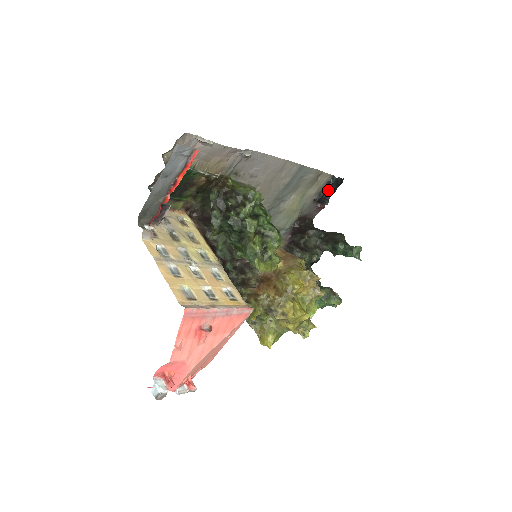
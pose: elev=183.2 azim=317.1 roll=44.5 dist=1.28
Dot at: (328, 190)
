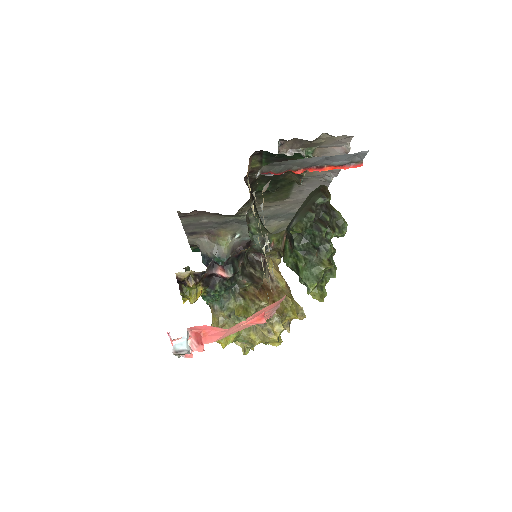
Dot at: occluded
